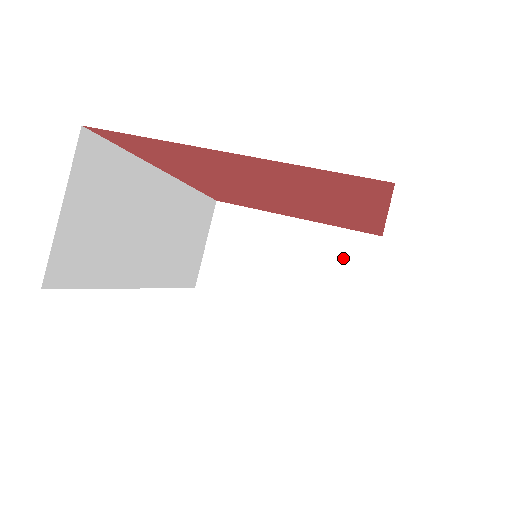
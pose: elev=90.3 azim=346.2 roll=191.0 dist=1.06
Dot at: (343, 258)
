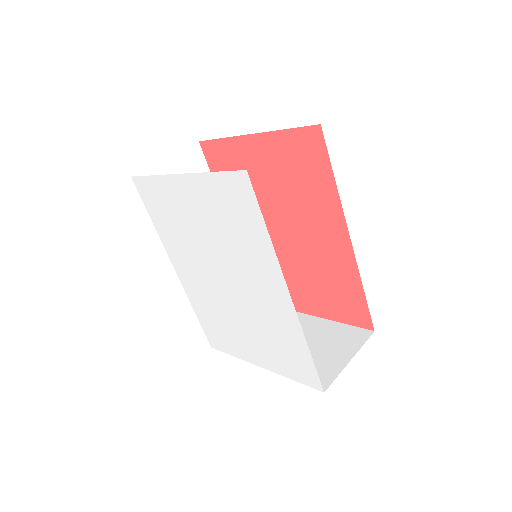
Dot at: (336, 341)
